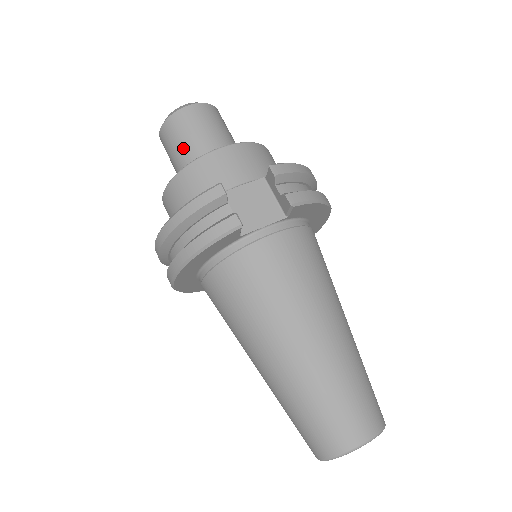
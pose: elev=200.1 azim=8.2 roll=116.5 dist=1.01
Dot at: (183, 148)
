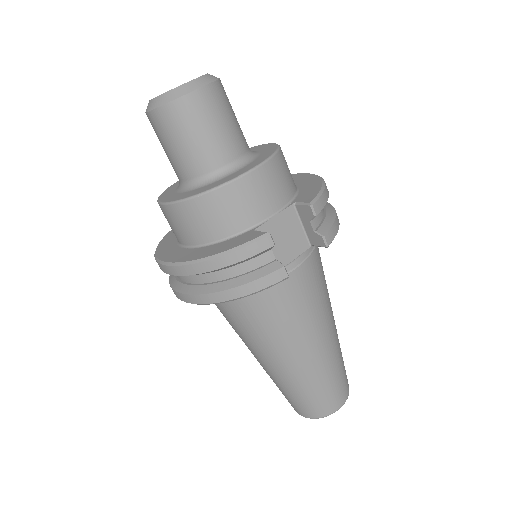
Dot at: (193, 147)
